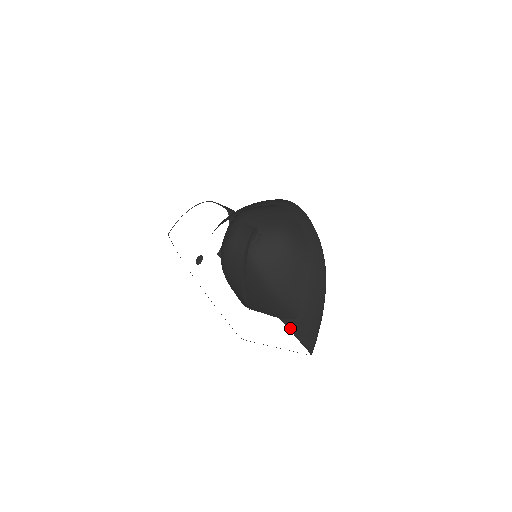
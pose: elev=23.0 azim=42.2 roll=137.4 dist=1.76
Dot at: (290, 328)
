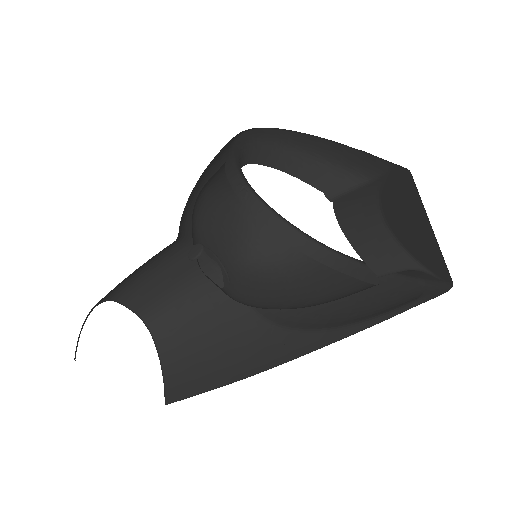
Dot at: (383, 319)
